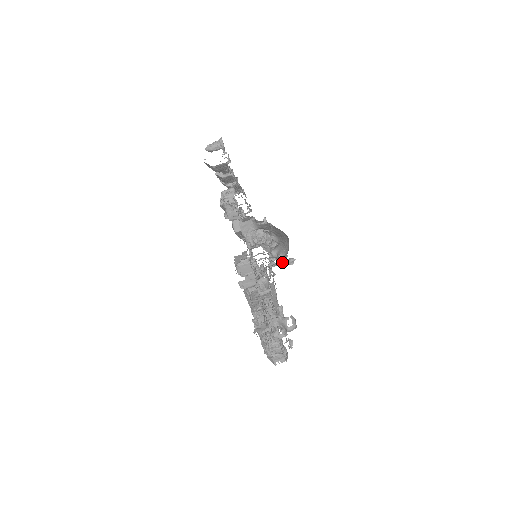
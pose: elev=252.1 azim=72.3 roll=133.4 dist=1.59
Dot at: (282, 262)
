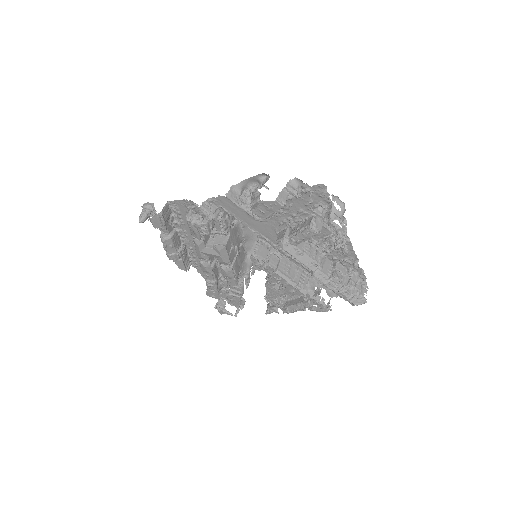
Dot at: occluded
